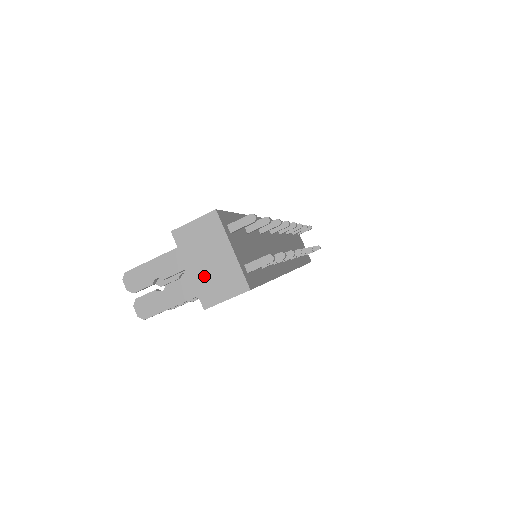
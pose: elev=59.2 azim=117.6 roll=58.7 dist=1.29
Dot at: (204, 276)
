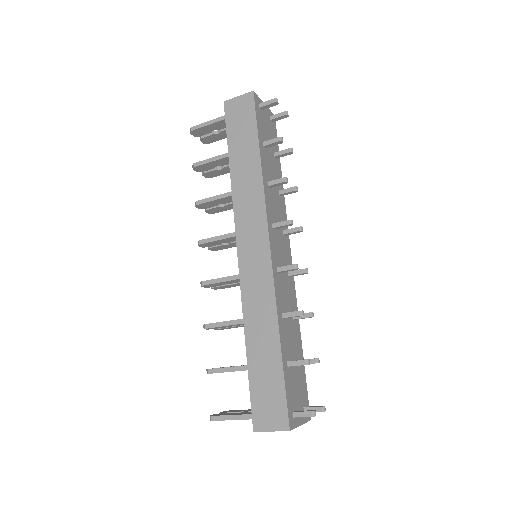
Dot at: occluded
